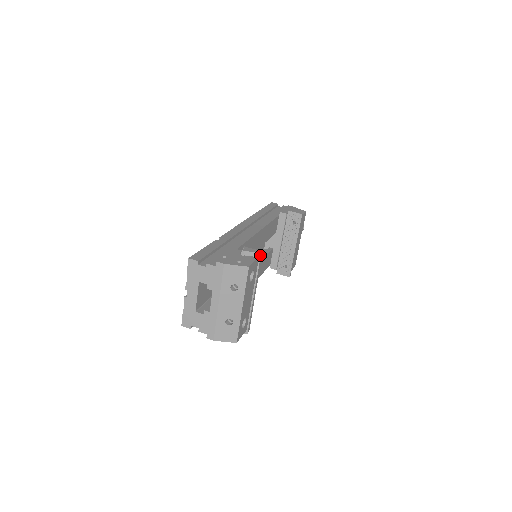
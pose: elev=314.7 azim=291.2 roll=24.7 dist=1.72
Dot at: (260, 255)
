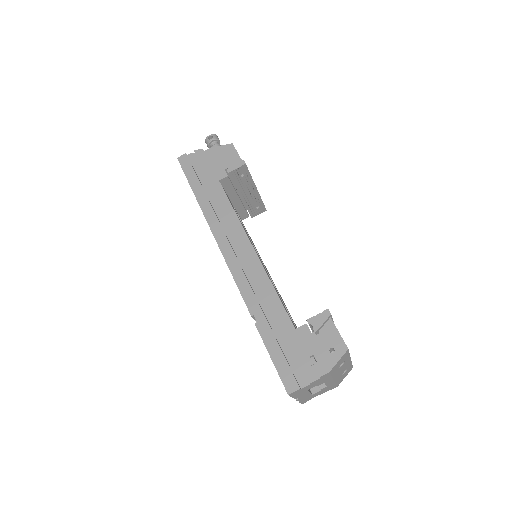
Dot at: (331, 316)
